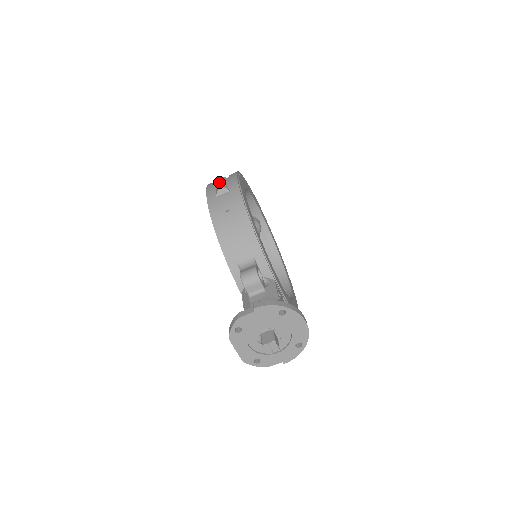
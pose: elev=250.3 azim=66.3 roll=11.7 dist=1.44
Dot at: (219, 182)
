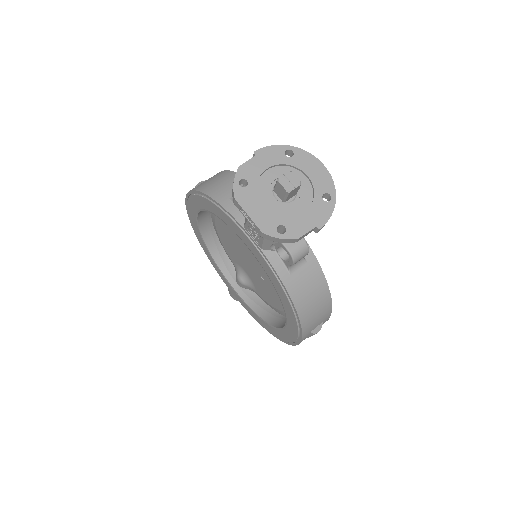
Dot at: occluded
